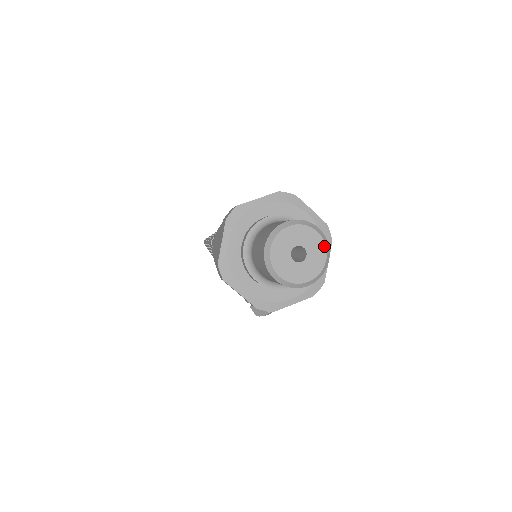
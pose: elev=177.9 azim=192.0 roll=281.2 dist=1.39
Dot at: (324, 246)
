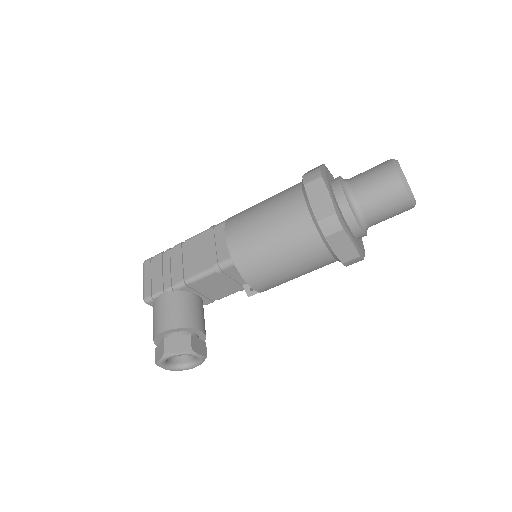
Dot at: occluded
